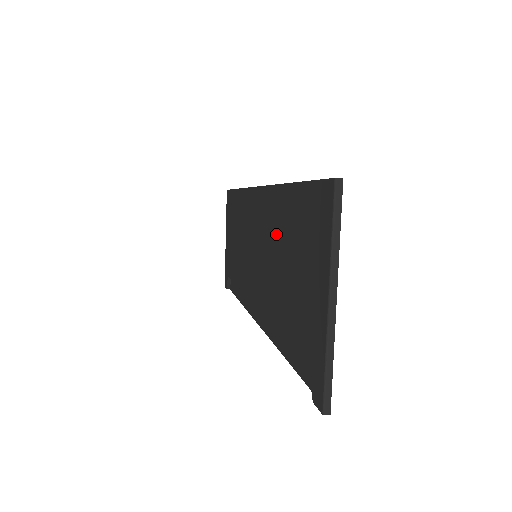
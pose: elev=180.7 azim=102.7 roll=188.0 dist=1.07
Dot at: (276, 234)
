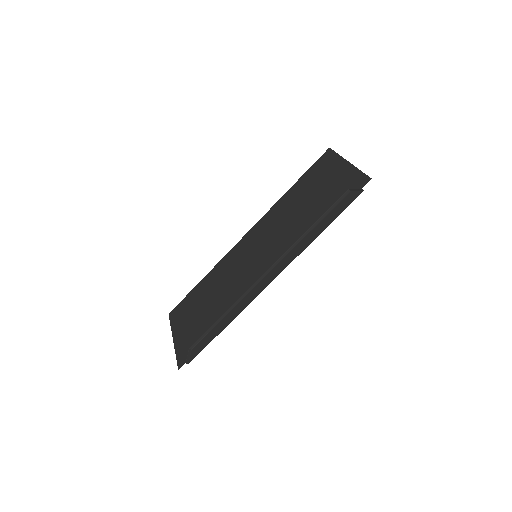
Dot at: (285, 212)
